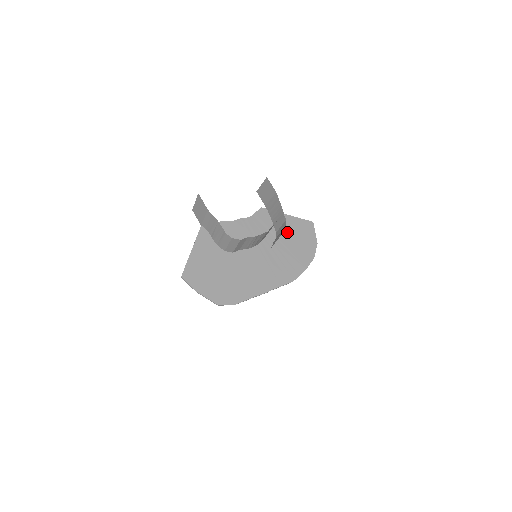
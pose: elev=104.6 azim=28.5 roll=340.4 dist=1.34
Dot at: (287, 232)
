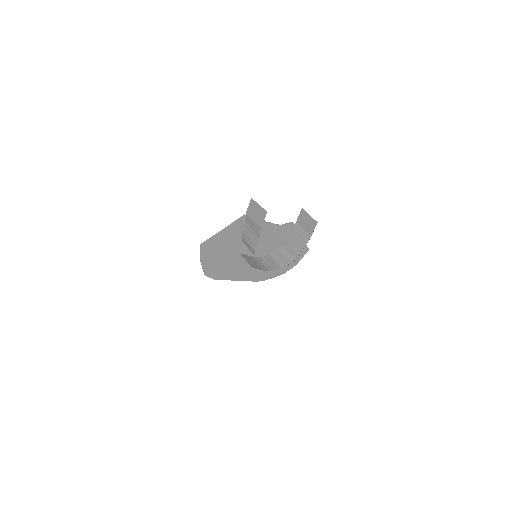
Dot at: occluded
